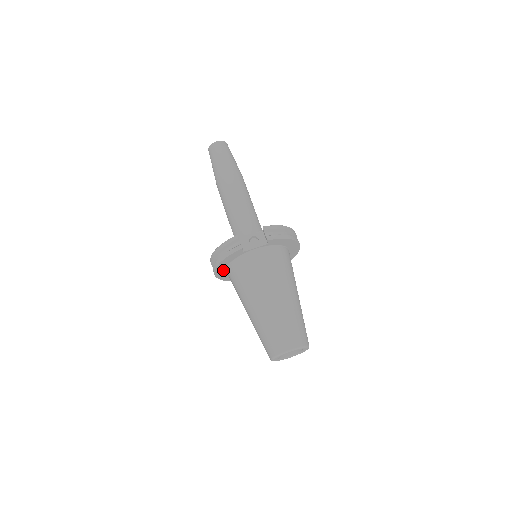
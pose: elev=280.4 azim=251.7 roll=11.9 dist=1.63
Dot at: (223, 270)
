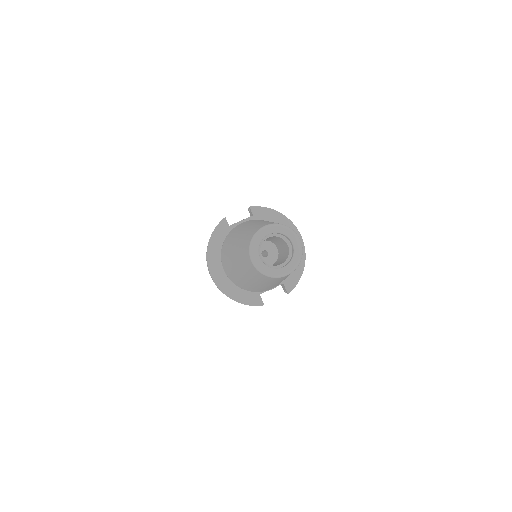
Dot at: (218, 266)
